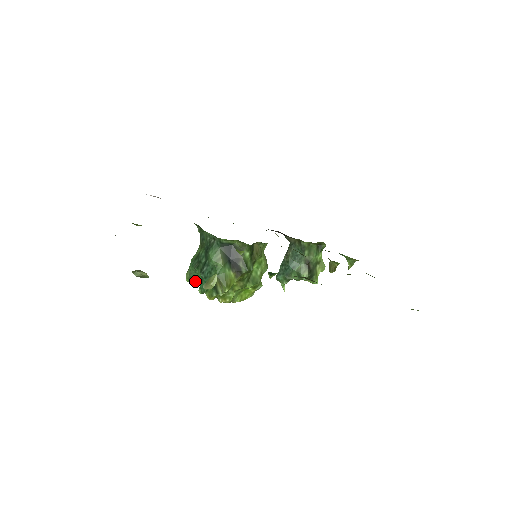
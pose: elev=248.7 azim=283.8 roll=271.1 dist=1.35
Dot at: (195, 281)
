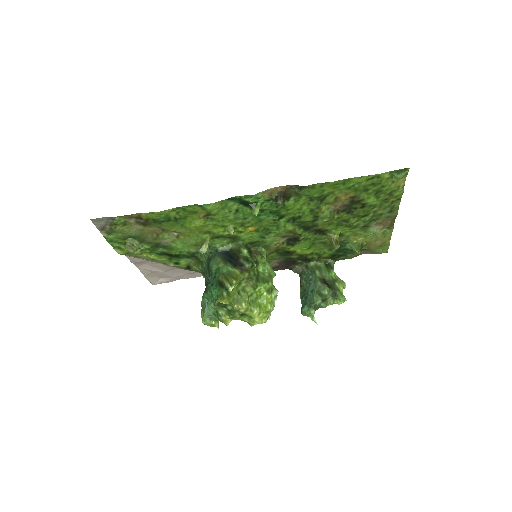
Dot at: (212, 320)
